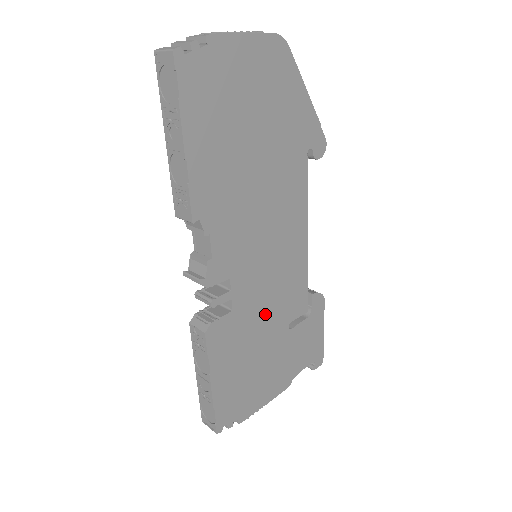
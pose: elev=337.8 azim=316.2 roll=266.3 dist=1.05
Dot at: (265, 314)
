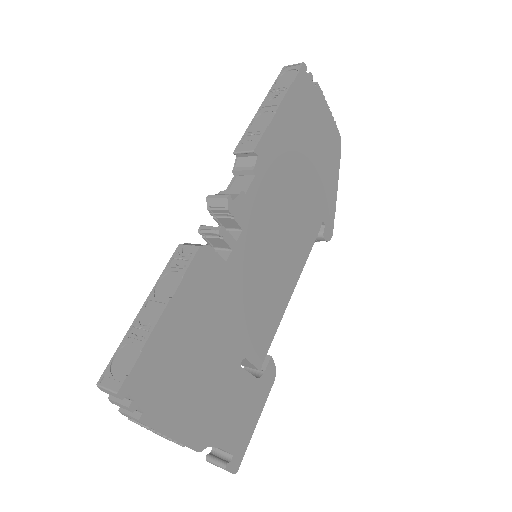
Dot at: (238, 311)
